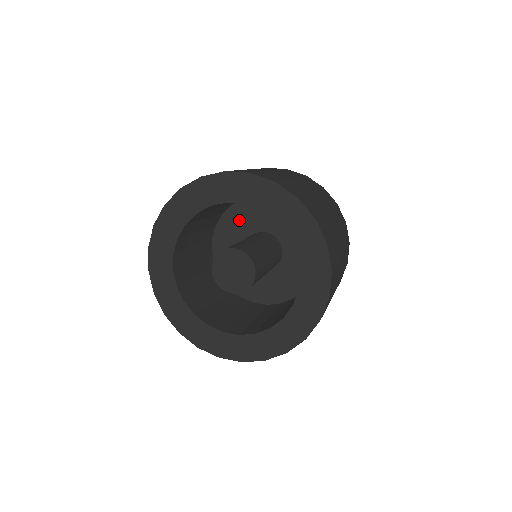
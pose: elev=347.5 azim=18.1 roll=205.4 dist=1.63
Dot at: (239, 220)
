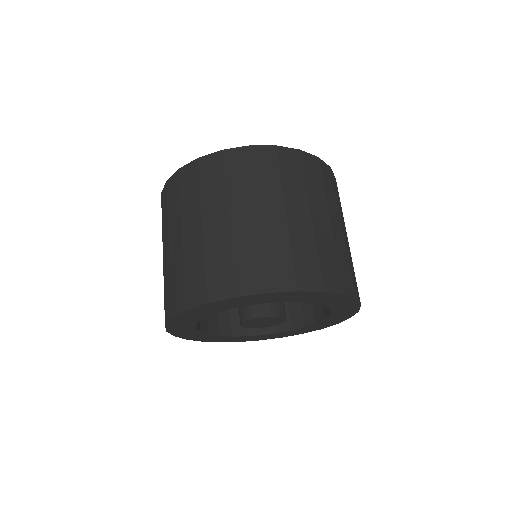
Dot at: occluded
